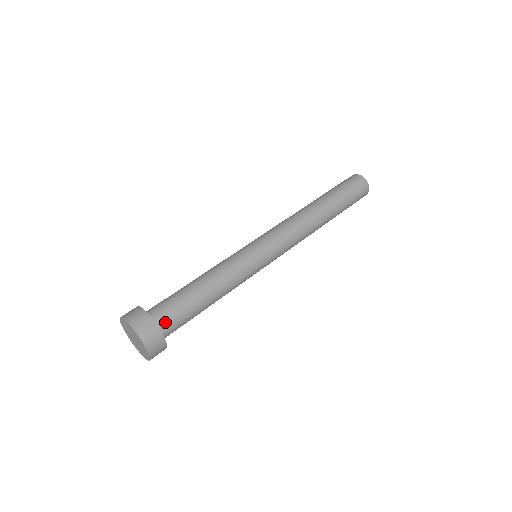
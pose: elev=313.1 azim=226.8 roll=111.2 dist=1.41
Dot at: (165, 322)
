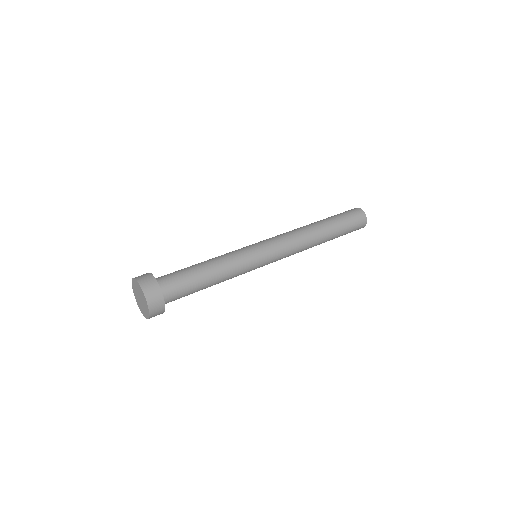
Dot at: (166, 286)
